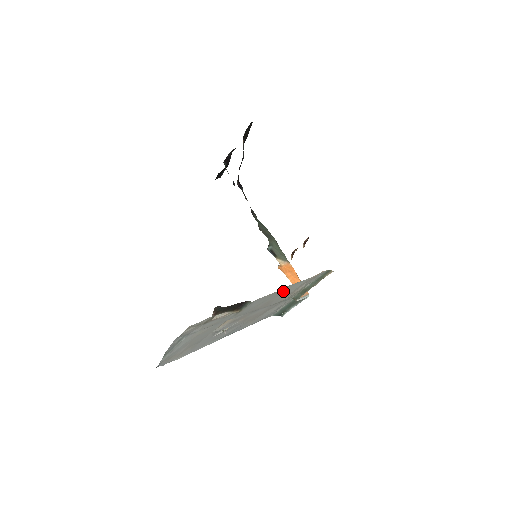
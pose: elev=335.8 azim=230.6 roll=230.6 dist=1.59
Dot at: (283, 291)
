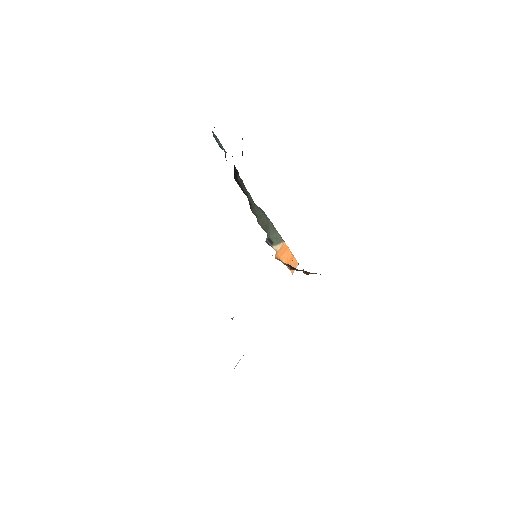
Dot at: occluded
